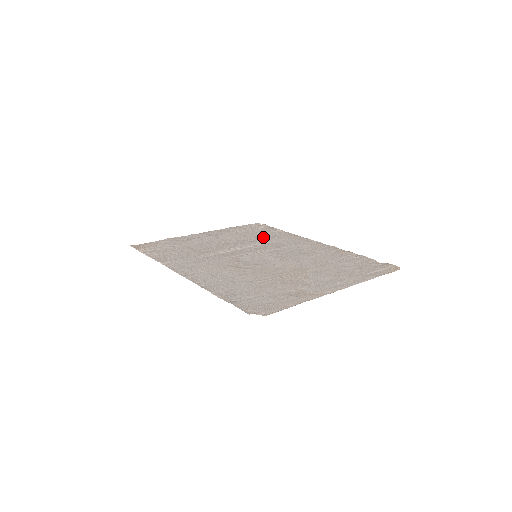
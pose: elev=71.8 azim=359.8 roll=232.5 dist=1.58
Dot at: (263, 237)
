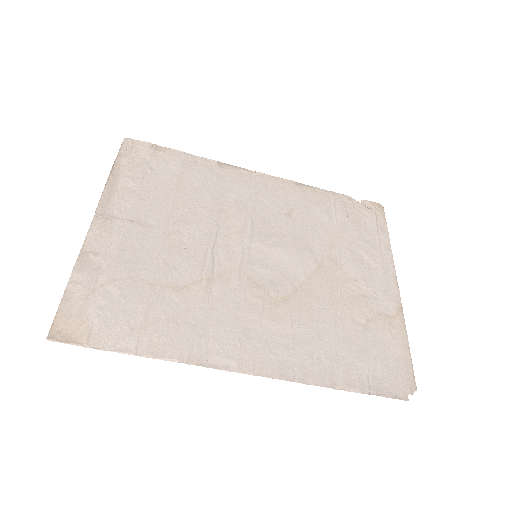
Dot at: (195, 190)
